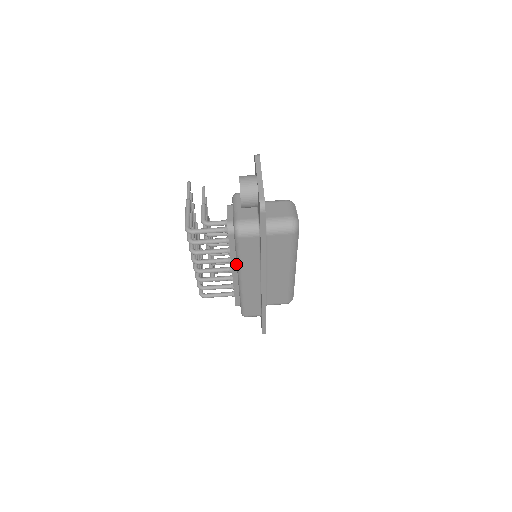
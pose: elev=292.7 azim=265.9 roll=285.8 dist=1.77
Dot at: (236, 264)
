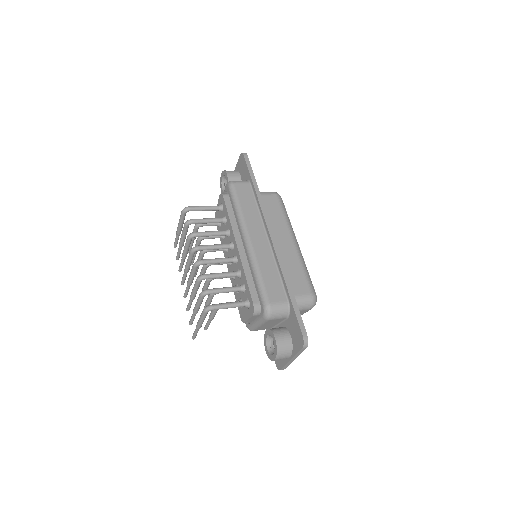
Dot at: (238, 233)
